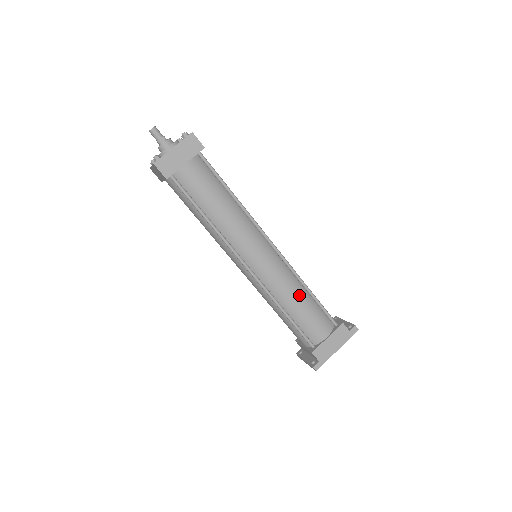
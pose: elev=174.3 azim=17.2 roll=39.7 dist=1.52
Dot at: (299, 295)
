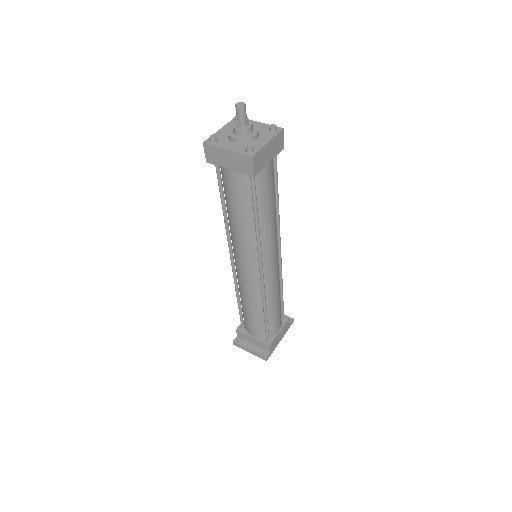
Dot at: (279, 296)
